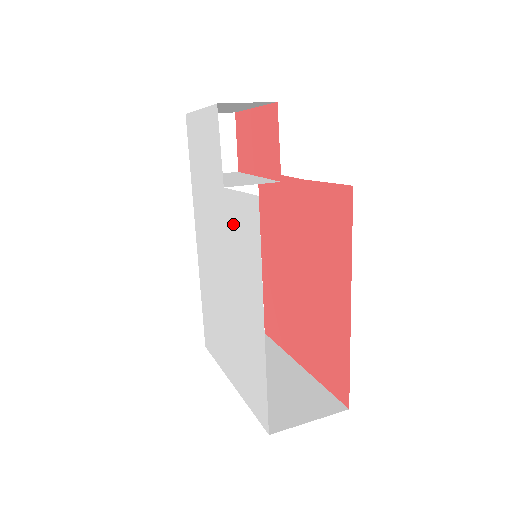
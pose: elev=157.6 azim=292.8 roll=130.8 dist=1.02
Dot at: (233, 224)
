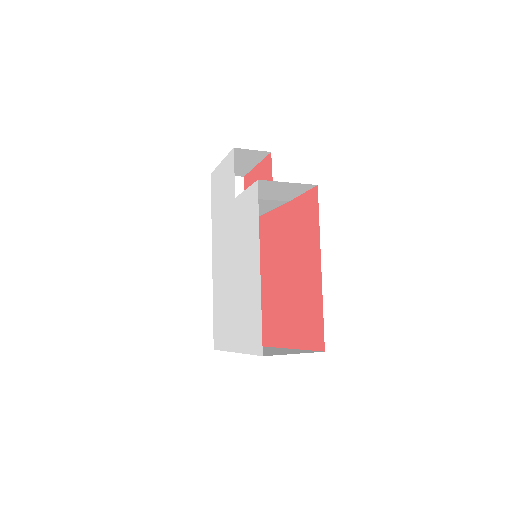
Dot at: (241, 216)
